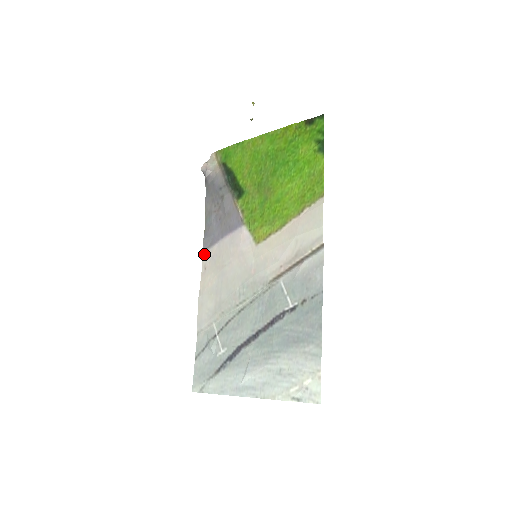
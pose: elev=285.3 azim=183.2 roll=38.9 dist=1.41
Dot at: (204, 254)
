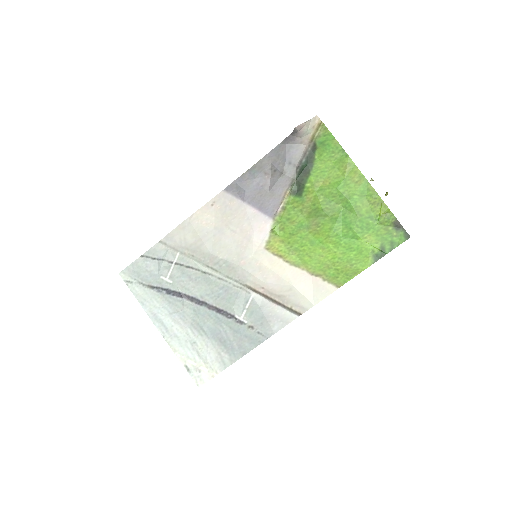
Dot at: (223, 193)
